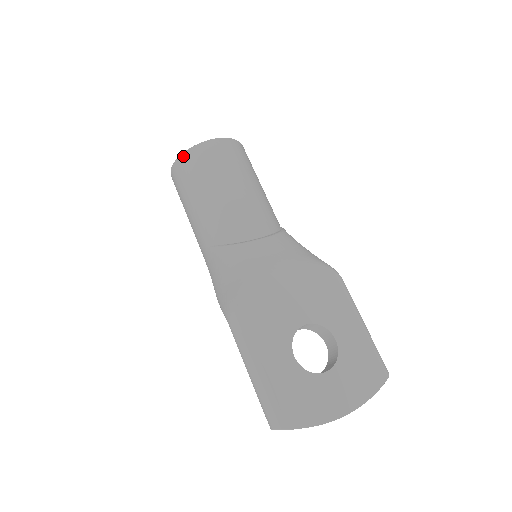
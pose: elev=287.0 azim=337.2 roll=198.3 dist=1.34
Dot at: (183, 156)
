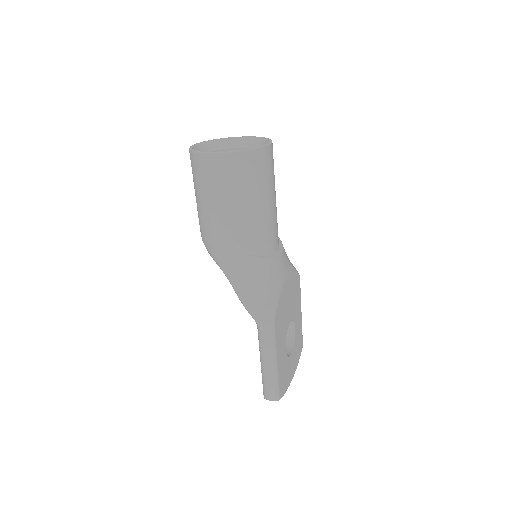
Dot at: (243, 154)
